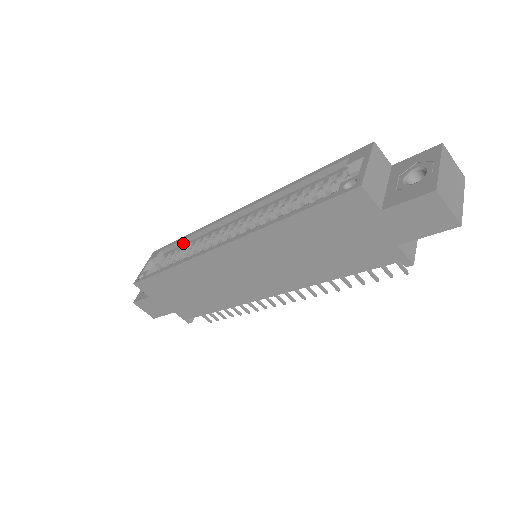
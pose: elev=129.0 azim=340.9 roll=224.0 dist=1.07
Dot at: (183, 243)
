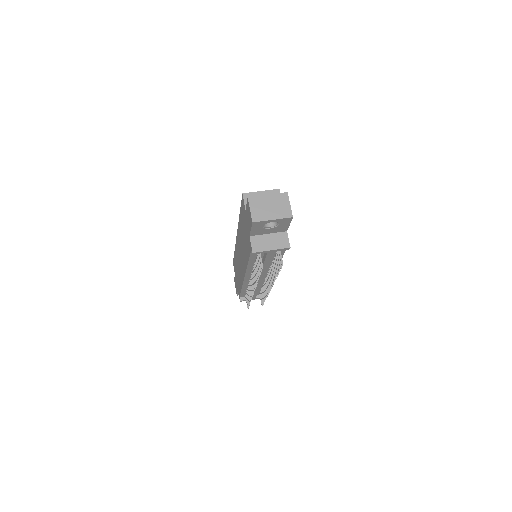
Dot at: occluded
